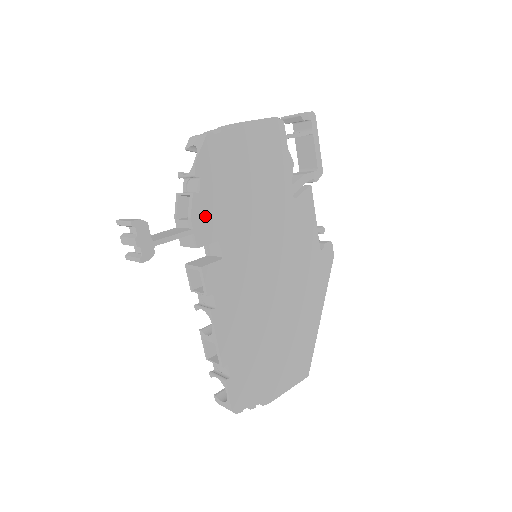
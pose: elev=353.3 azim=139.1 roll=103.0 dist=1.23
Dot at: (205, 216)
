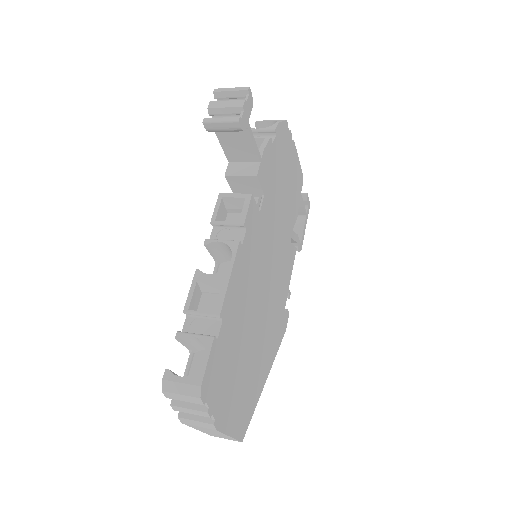
Dot at: (267, 163)
